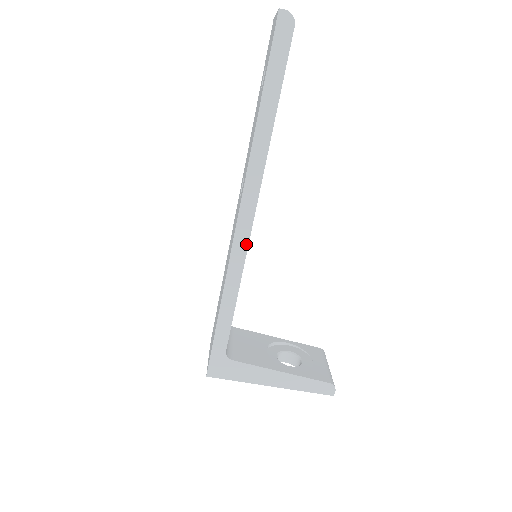
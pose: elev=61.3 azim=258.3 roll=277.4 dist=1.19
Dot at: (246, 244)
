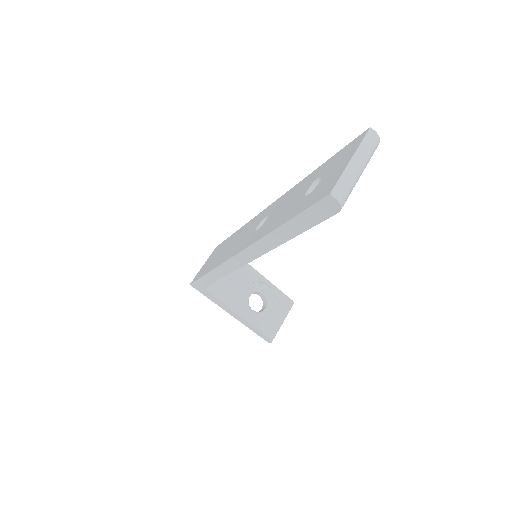
Dot at: (237, 267)
